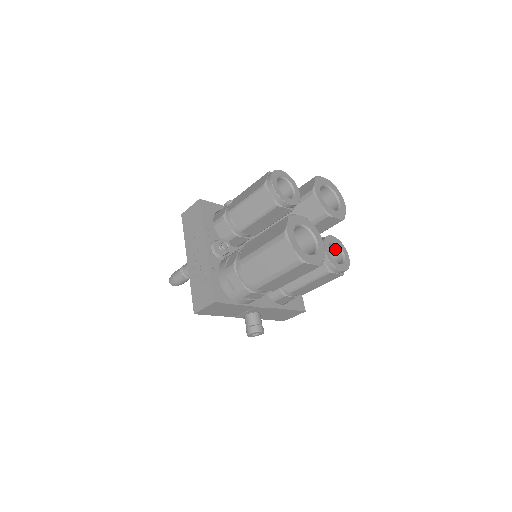
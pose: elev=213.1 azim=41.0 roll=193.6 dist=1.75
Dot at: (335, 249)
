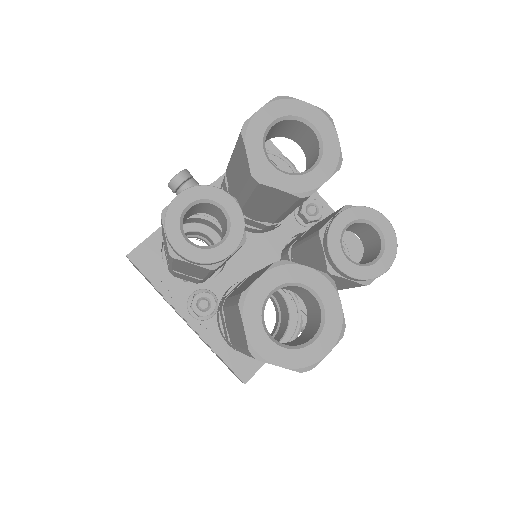
Dot at: (357, 224)
